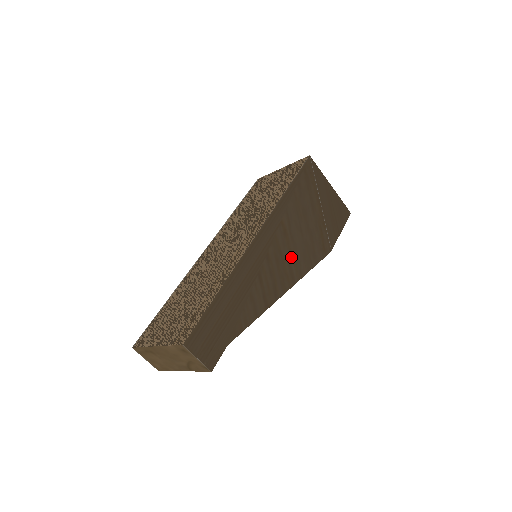
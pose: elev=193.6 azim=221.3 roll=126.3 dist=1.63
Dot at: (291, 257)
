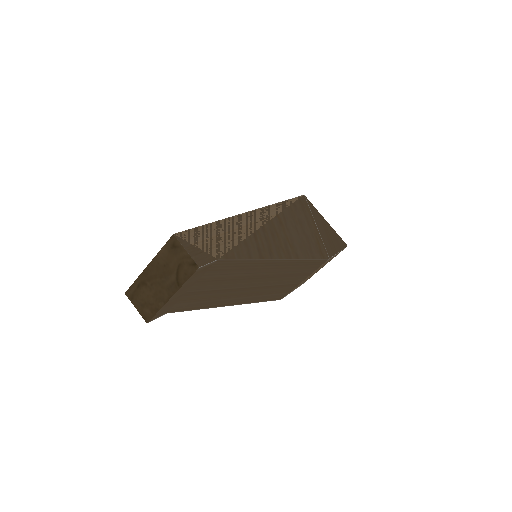
Dot at: (287, 240)
